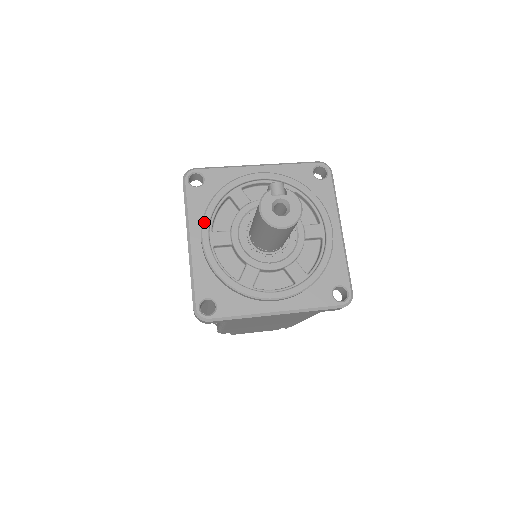
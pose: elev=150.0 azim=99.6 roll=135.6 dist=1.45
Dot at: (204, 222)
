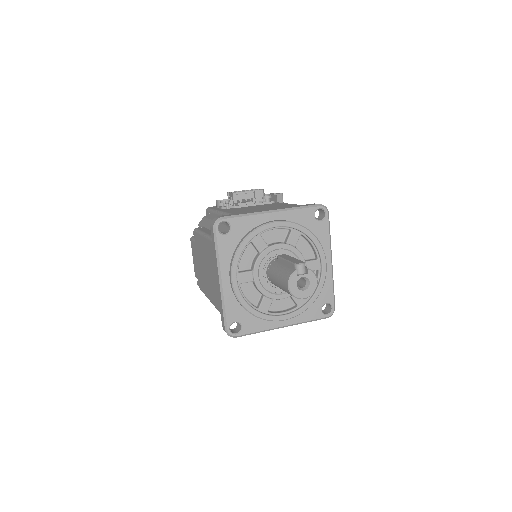
Dot at: (233, 267)
